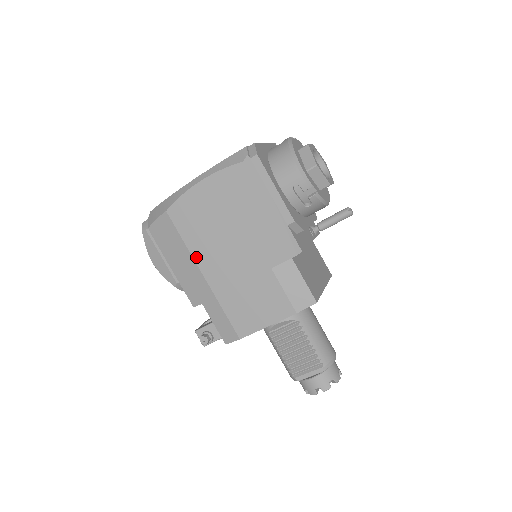
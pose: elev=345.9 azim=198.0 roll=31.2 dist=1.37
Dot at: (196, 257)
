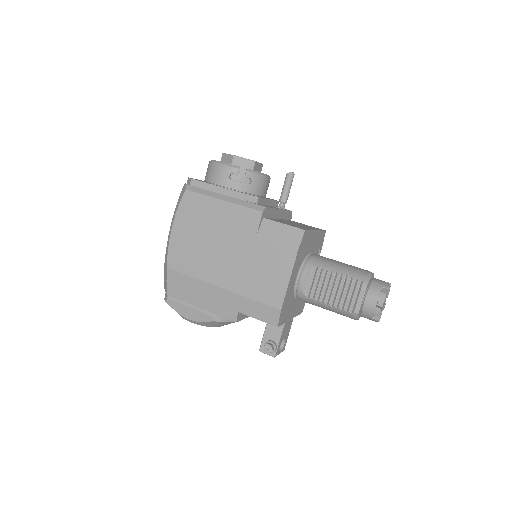
Dot at: (207, 279)
